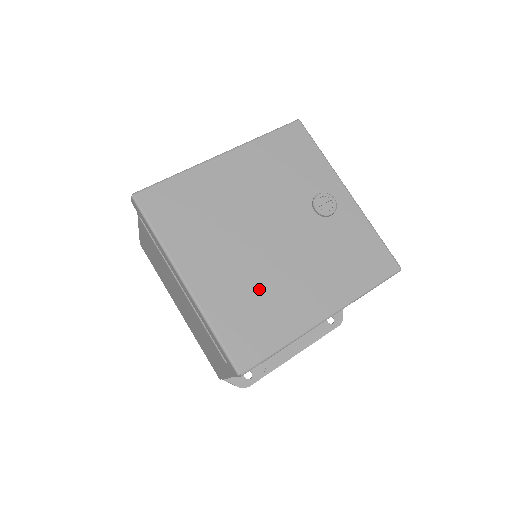
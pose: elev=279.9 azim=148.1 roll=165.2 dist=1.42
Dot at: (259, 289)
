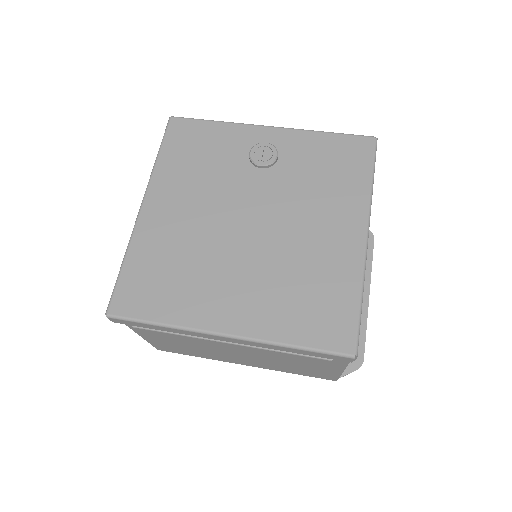
Dot at: (290, 273)
